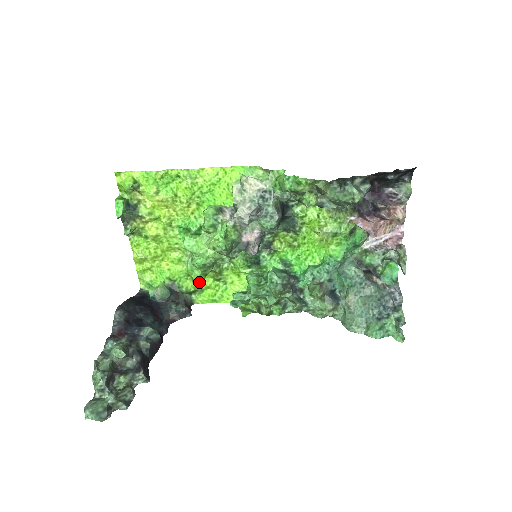
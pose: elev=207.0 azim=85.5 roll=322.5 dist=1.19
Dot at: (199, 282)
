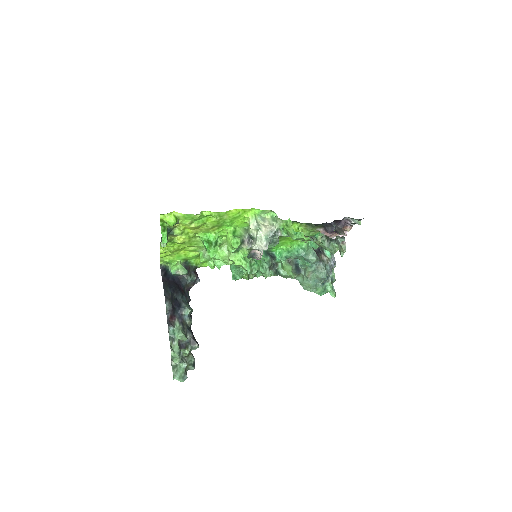
Dot at: (212, 268)
